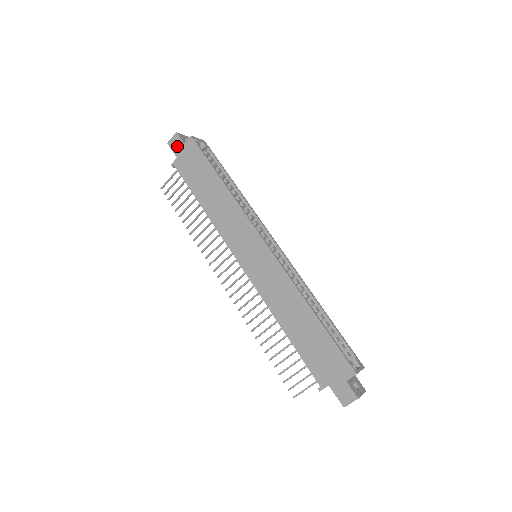
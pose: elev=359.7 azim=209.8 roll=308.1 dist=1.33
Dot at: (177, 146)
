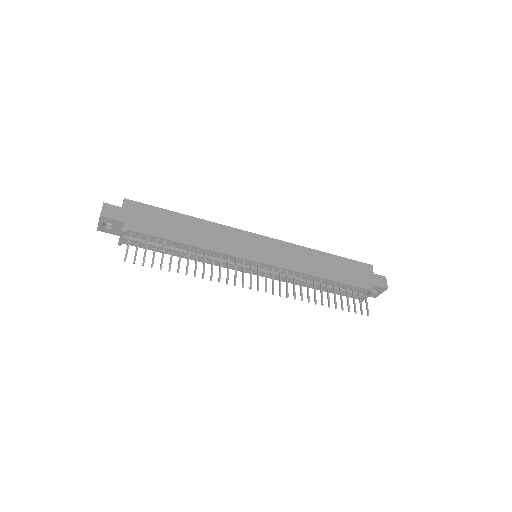
Dot at: (115, 213)
